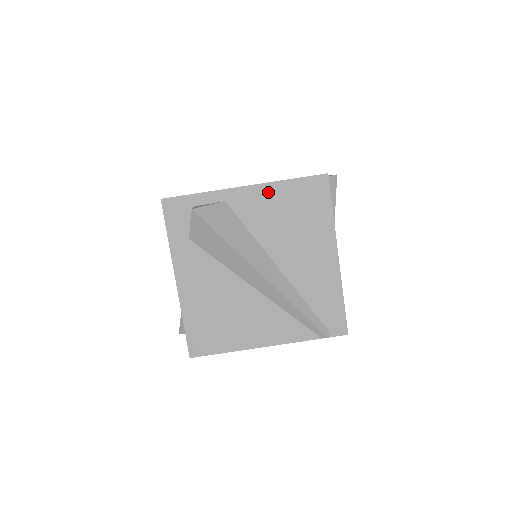
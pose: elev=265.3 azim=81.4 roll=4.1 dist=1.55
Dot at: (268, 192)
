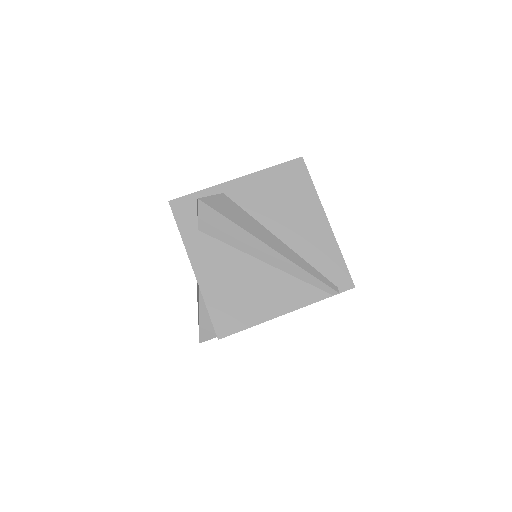
Dot at: (257, 179)
